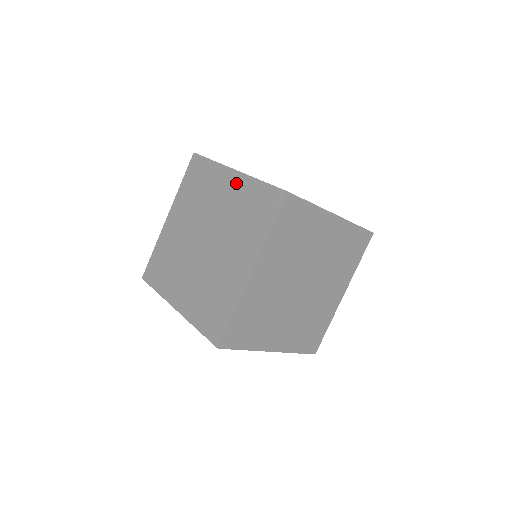
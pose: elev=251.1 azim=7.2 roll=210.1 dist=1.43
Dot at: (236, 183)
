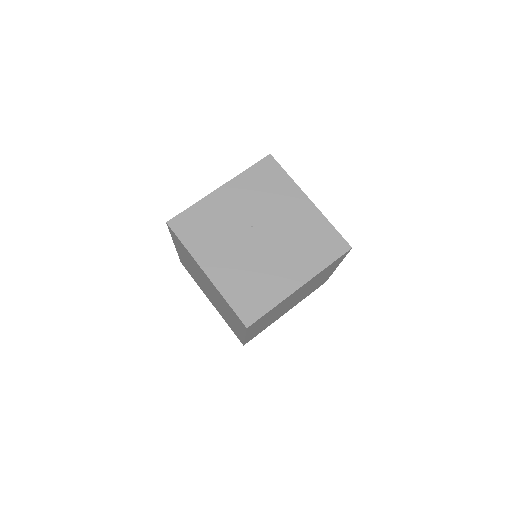
Dot at: (308, 210)
